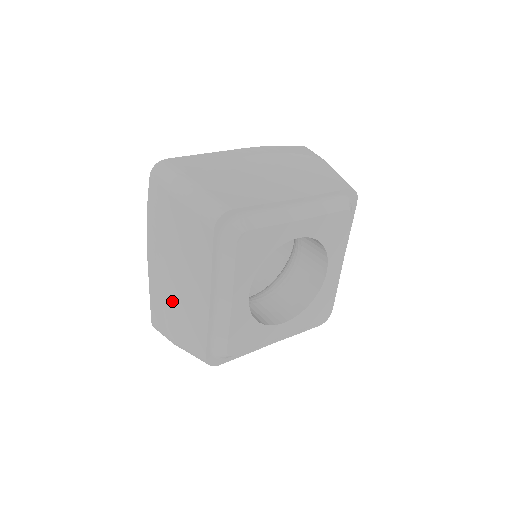
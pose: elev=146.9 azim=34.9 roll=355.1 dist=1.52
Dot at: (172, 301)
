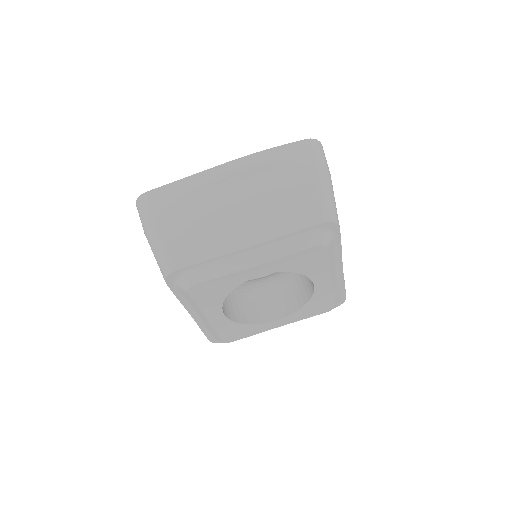
Dot at: occluded
